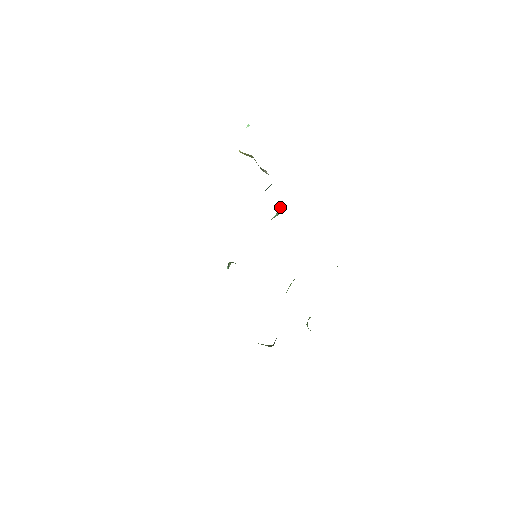
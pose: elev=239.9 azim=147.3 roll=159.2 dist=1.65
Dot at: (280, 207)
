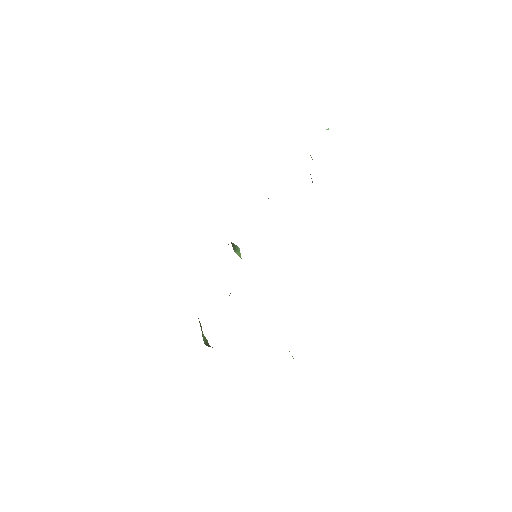
Dot at: occluded
